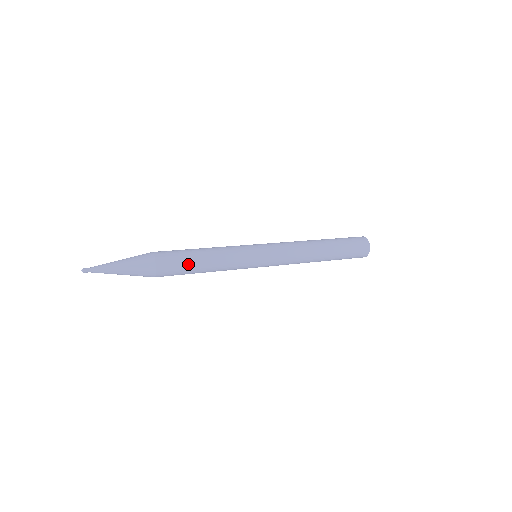
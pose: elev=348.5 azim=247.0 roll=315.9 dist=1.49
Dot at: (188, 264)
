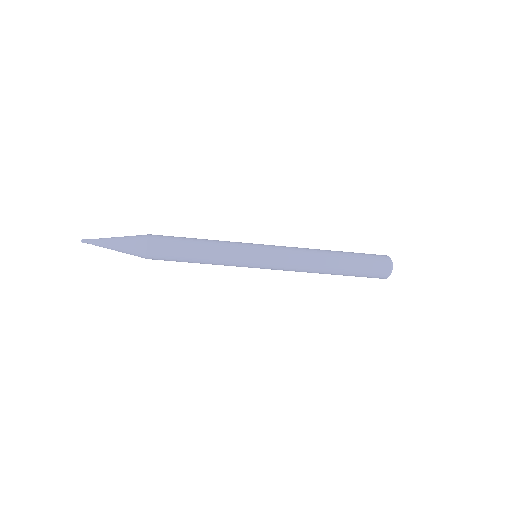
Dot at: (181, 239)
